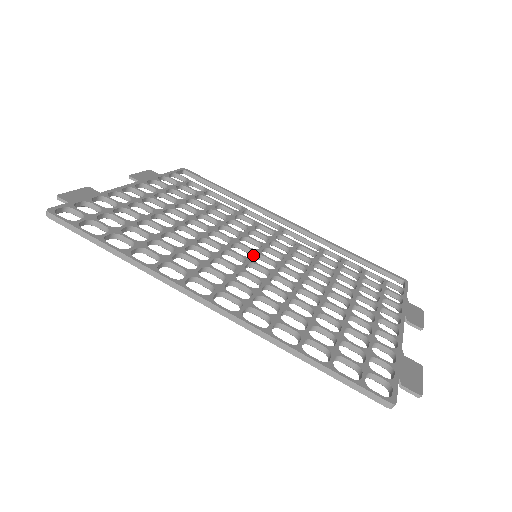
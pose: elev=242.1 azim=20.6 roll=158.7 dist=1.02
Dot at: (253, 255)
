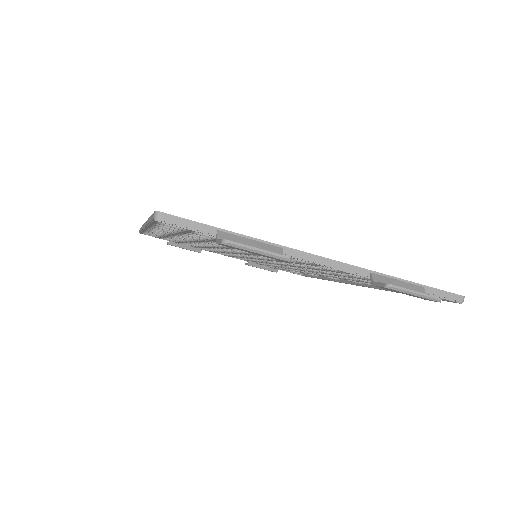
Dot at: occluded
